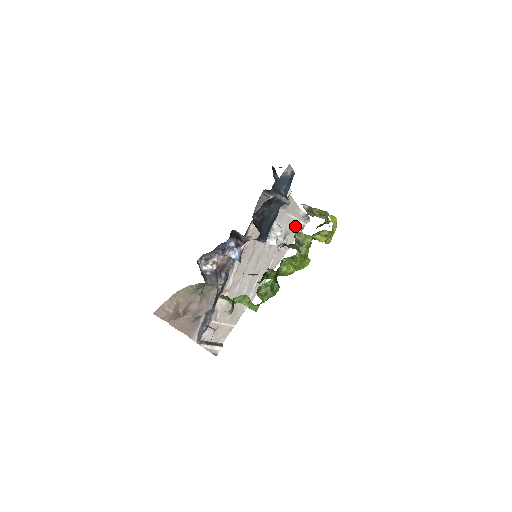
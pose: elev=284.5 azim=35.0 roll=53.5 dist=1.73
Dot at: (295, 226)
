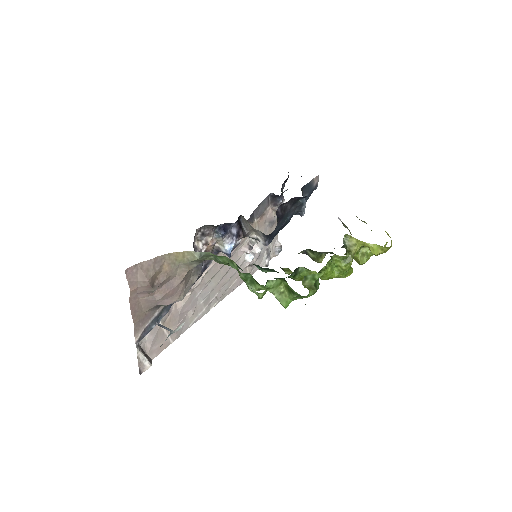
Dot at: (268, 253)
